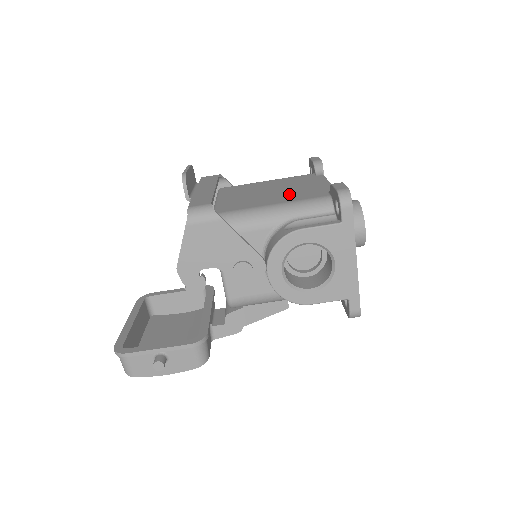
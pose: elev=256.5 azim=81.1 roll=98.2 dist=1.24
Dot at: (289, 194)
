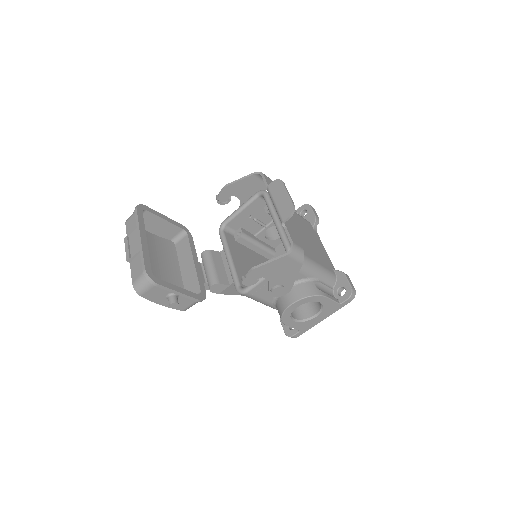
Dot at: (316, 251)
